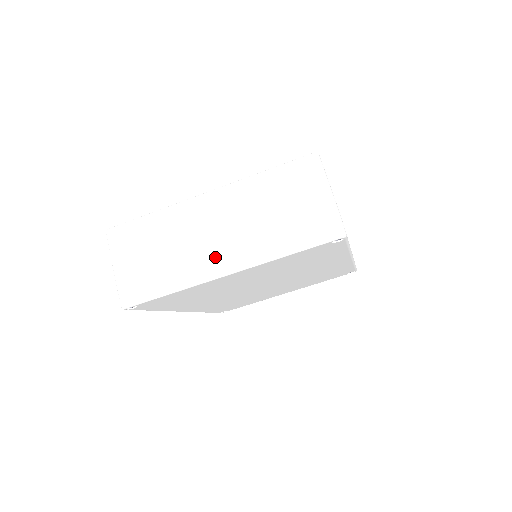
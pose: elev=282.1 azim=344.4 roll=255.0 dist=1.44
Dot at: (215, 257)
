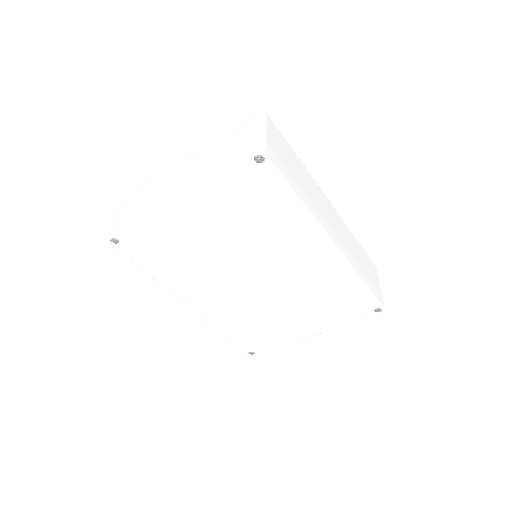
Dot at: (174, 190)
